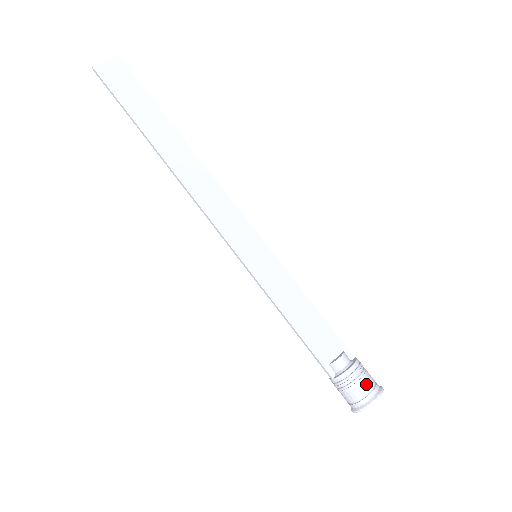
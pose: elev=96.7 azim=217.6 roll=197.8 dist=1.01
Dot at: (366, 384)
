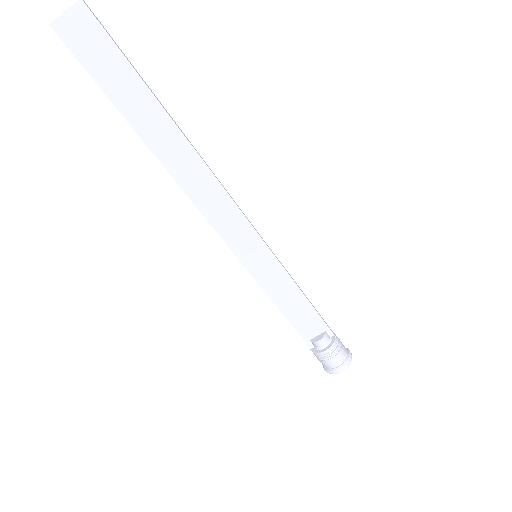
Dot at: (336, 361)
